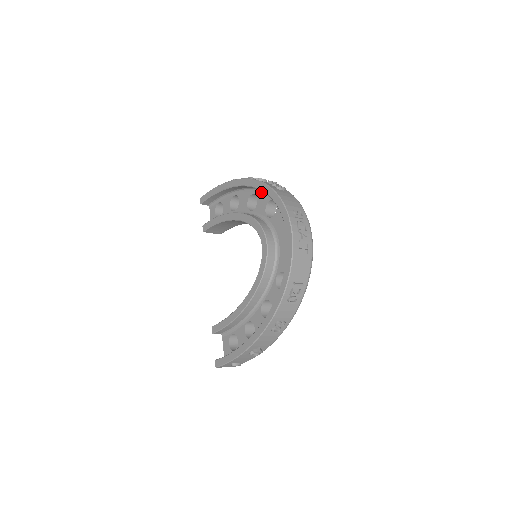
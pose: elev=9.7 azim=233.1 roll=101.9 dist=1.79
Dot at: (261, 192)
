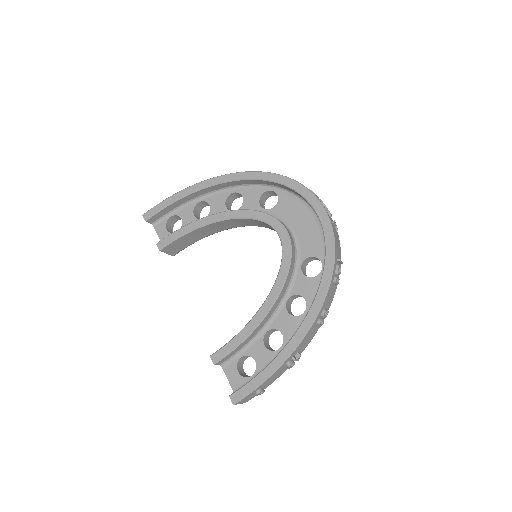
Dot at: (247, 187)
